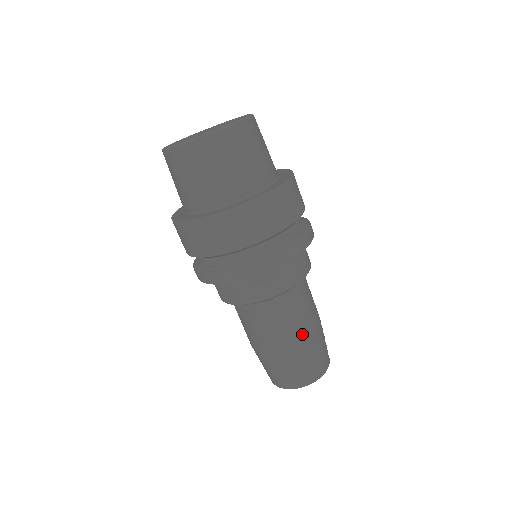
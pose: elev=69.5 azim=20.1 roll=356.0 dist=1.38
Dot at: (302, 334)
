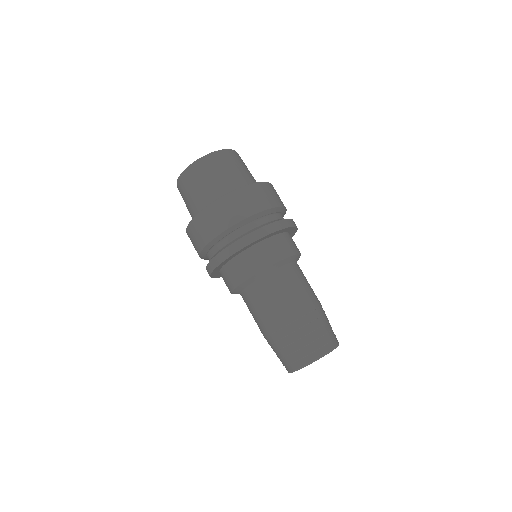
Dot at: (299, 306)
